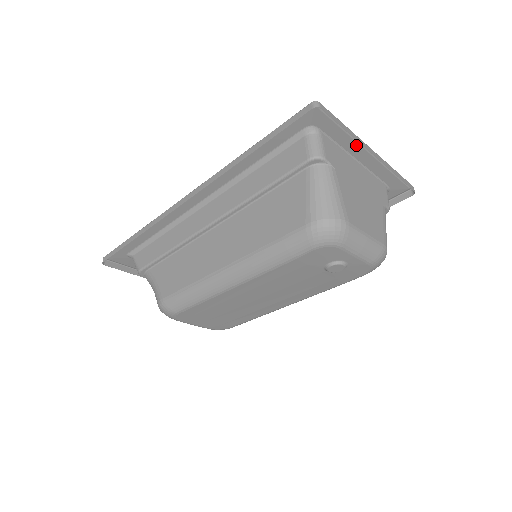
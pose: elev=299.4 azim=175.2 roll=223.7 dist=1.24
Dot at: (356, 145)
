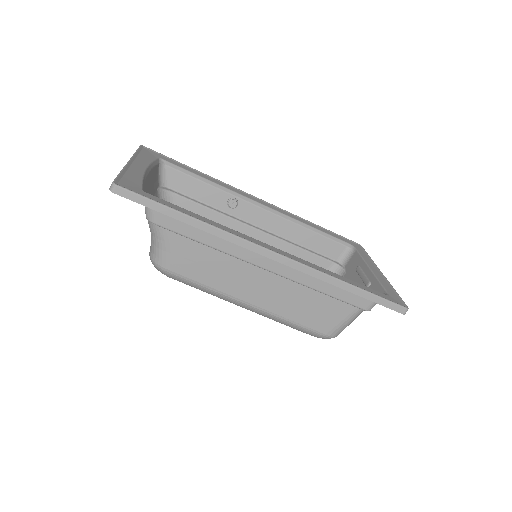
Dot at: (382, 278)
